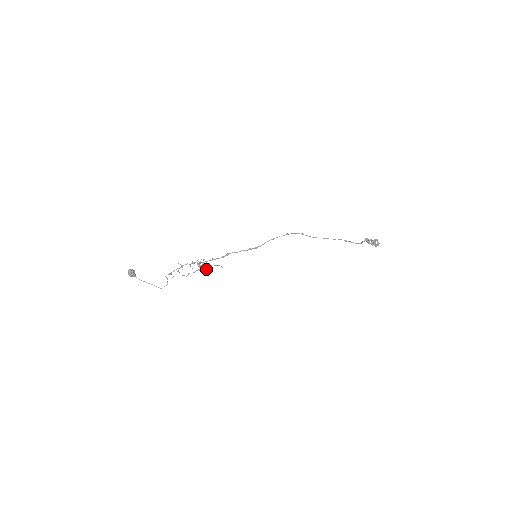
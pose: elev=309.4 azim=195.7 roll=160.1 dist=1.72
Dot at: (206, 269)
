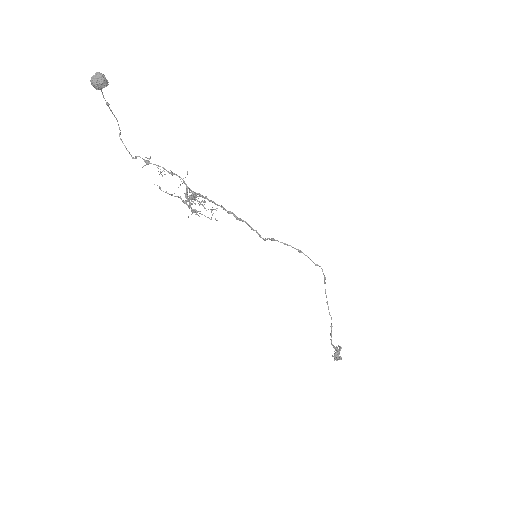
Dot at: (192, 210)
